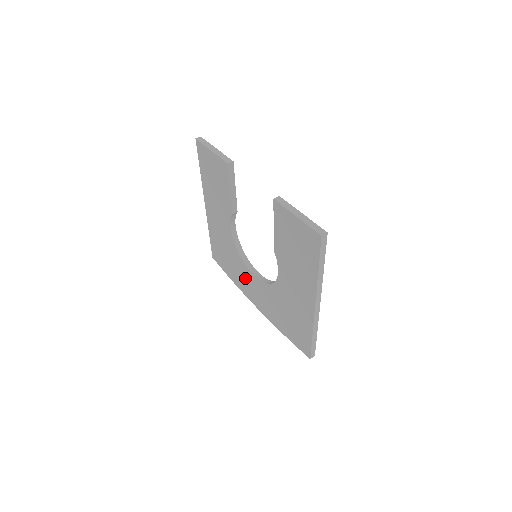
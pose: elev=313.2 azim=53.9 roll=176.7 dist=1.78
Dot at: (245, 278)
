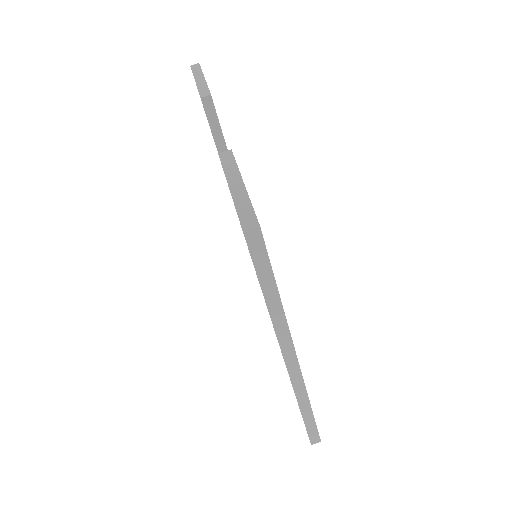
Dot at: occluded
